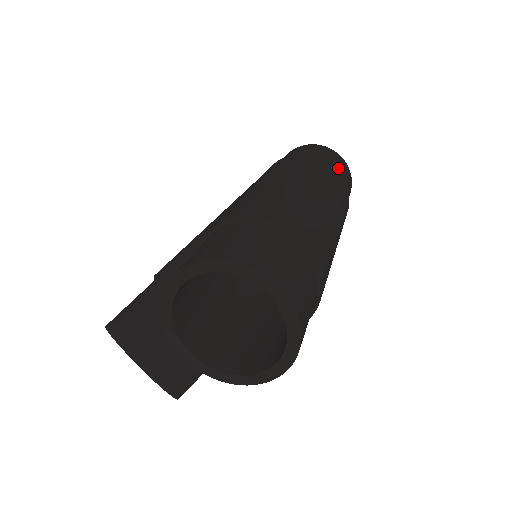
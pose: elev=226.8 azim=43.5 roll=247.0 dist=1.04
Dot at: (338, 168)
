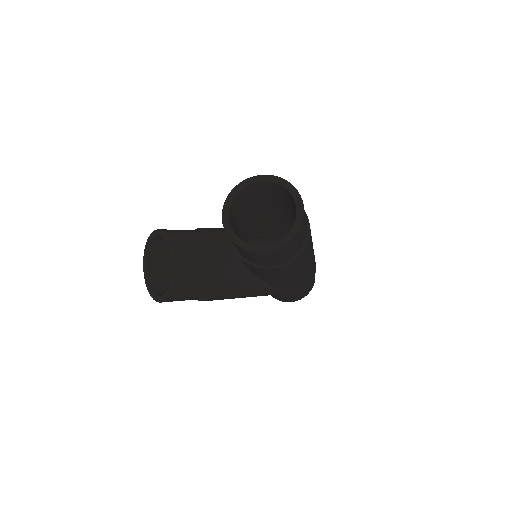
Dot at: occluded
